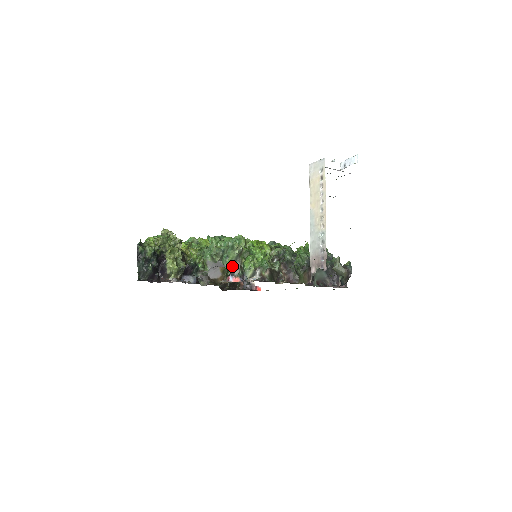
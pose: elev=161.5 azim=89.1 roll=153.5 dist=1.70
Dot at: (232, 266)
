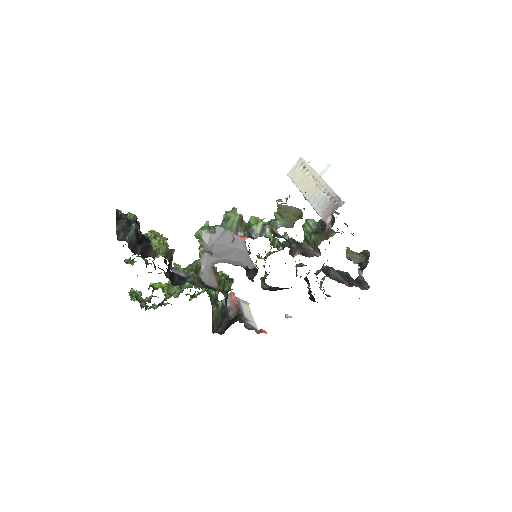
Dot at: occluded
